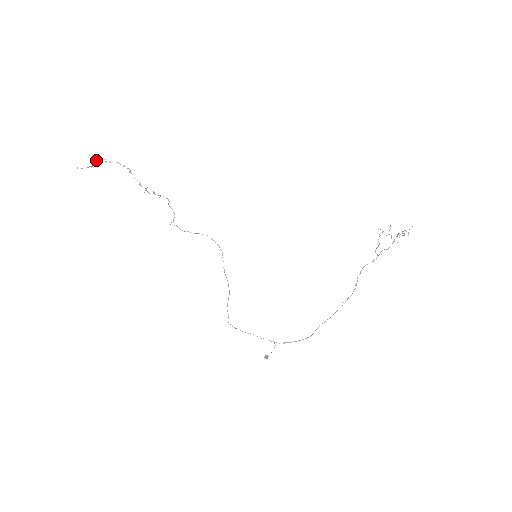
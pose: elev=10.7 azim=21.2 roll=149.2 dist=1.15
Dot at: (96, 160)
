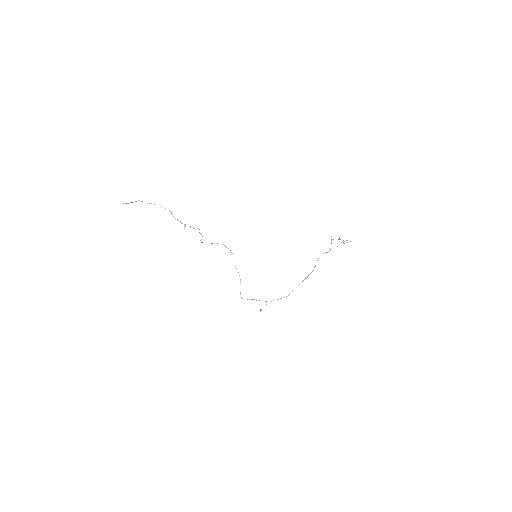
Dot at: occluded
